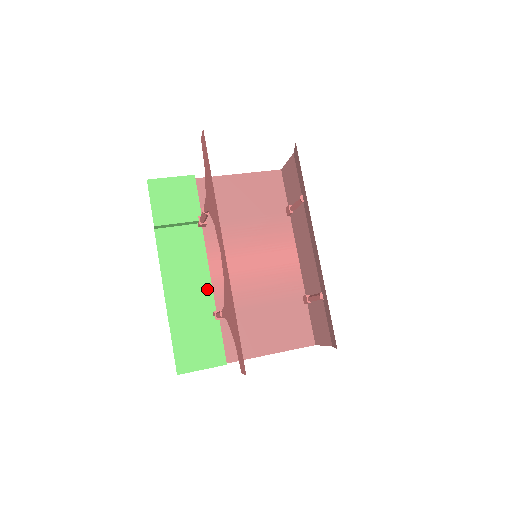
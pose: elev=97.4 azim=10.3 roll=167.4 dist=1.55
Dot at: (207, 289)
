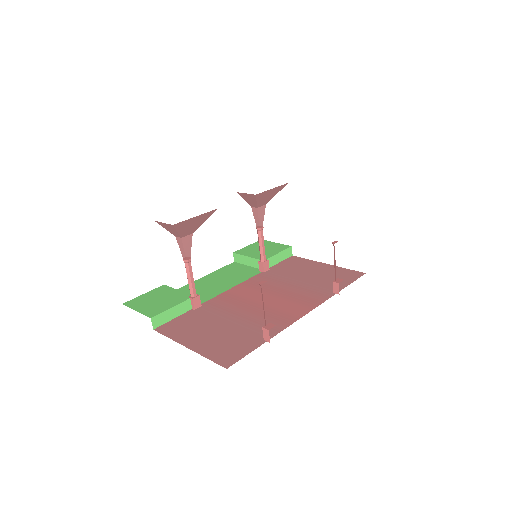
Dot at: (214, 294)
